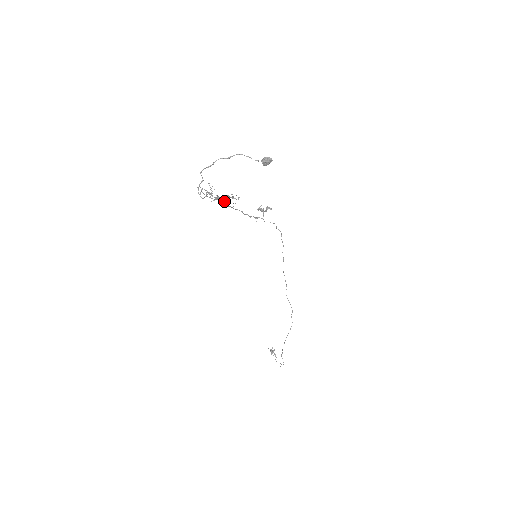
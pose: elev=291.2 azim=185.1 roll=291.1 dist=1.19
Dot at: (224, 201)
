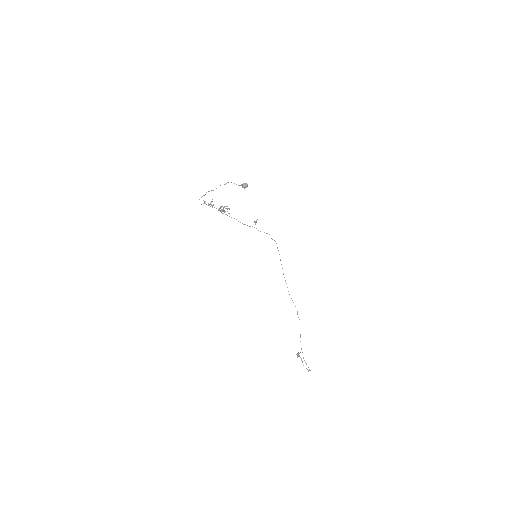
Dot at: (221, 210)
